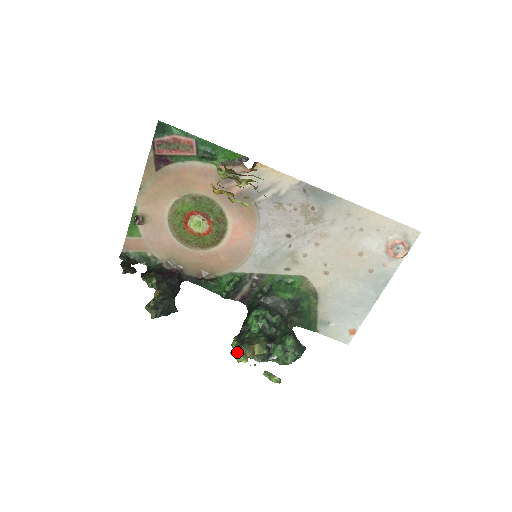
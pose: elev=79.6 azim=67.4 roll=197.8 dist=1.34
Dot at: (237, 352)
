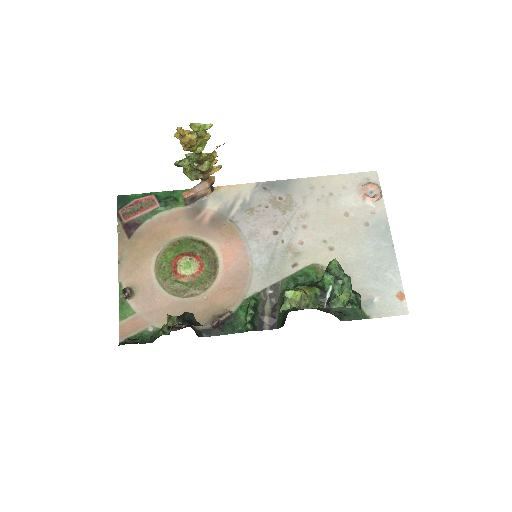
Dot at: (286, 300)
